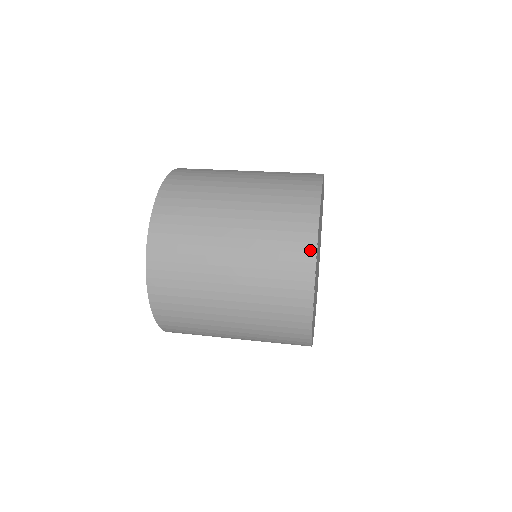
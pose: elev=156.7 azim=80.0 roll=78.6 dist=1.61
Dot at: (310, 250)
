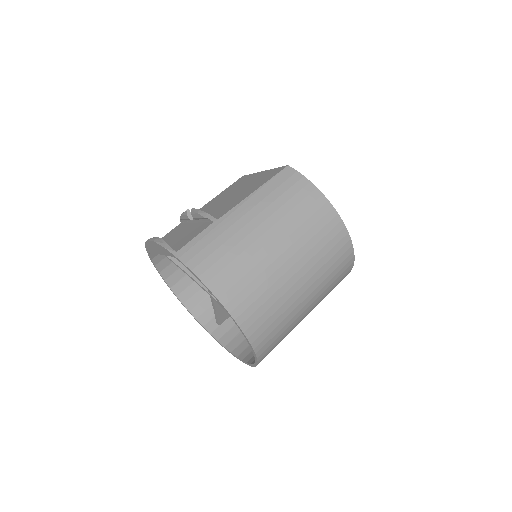
Dot at: occluded
